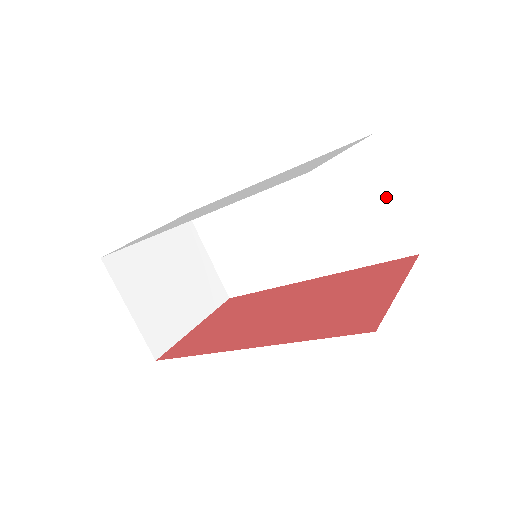
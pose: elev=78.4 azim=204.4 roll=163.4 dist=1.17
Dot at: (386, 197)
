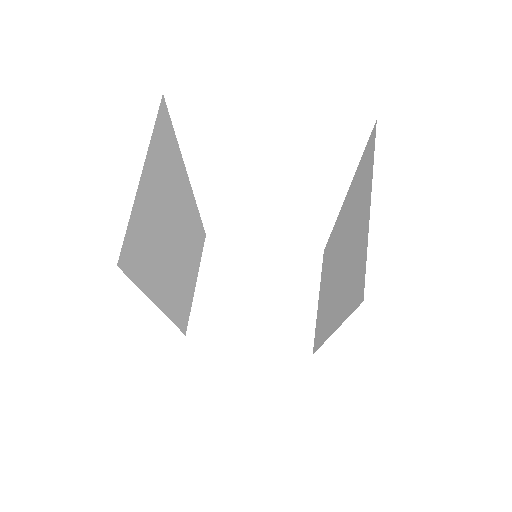
Dot at: (367, 208)
